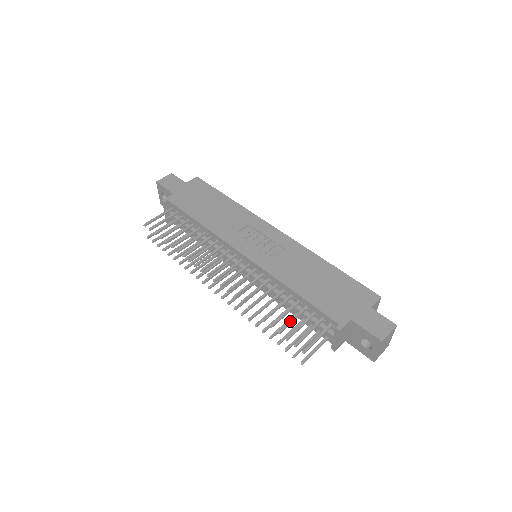
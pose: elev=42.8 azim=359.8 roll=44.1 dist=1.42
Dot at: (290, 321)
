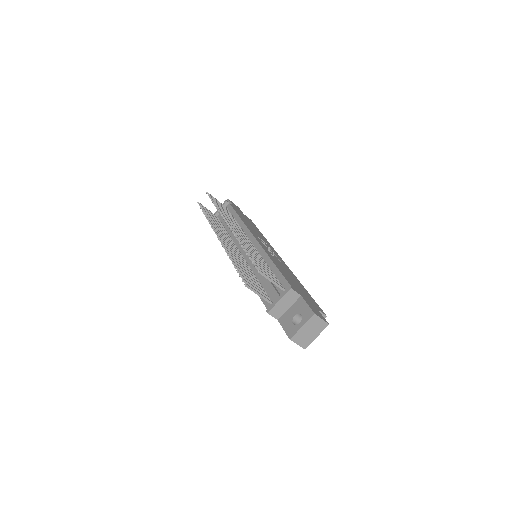
Dot at: occluded
